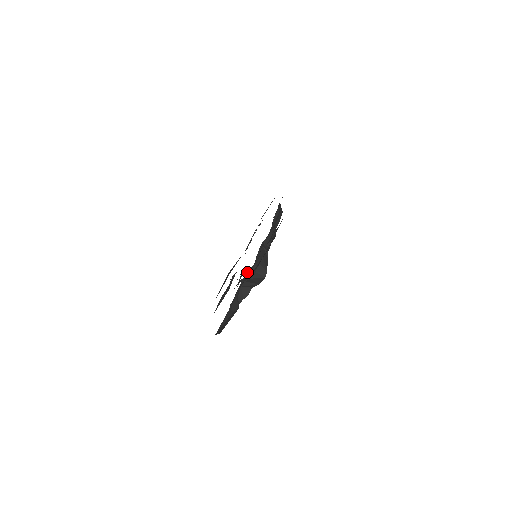
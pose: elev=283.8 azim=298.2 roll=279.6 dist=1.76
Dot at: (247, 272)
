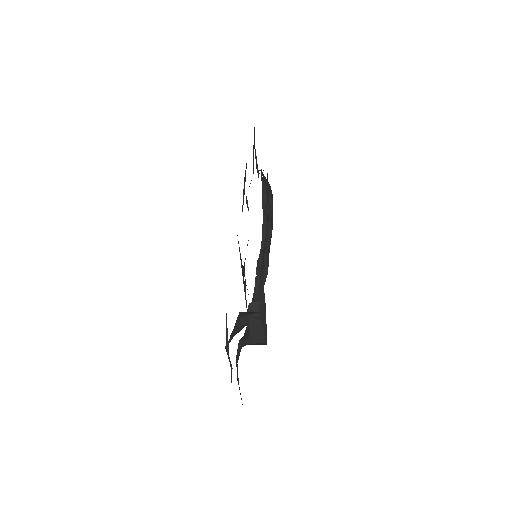
Dot at: occluded
